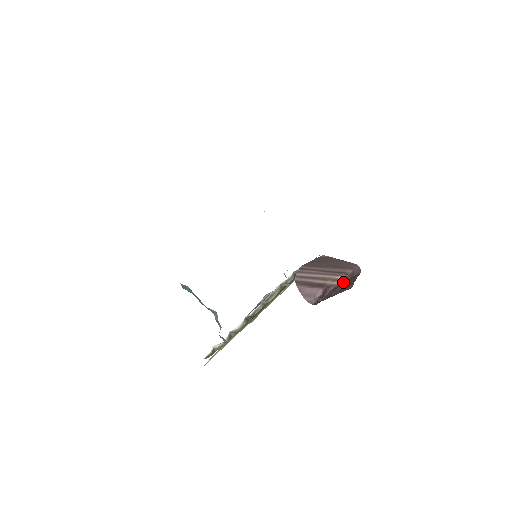
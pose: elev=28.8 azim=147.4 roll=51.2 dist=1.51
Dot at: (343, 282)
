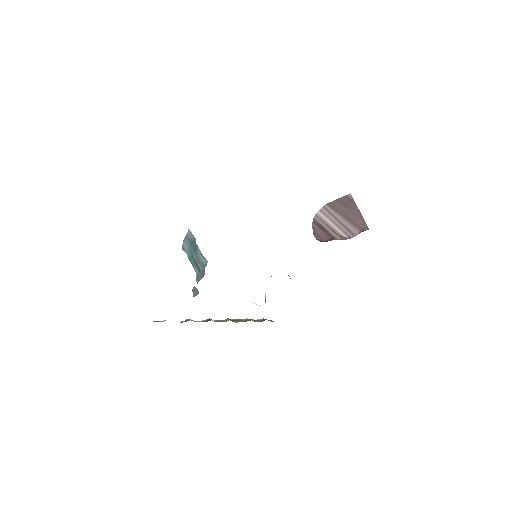
Dot at: occluded
